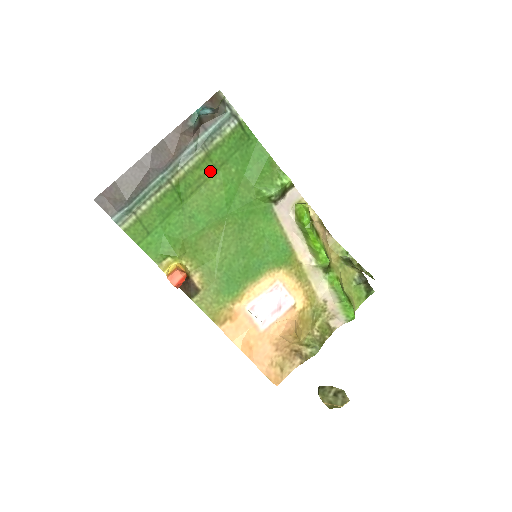
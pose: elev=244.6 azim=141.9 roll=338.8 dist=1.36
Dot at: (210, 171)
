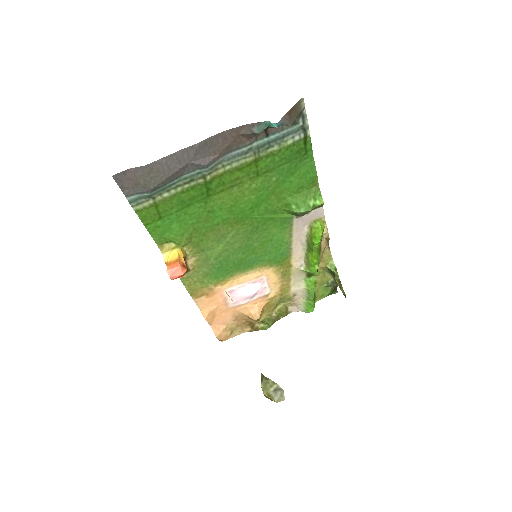
Dot at: (251, 175)
